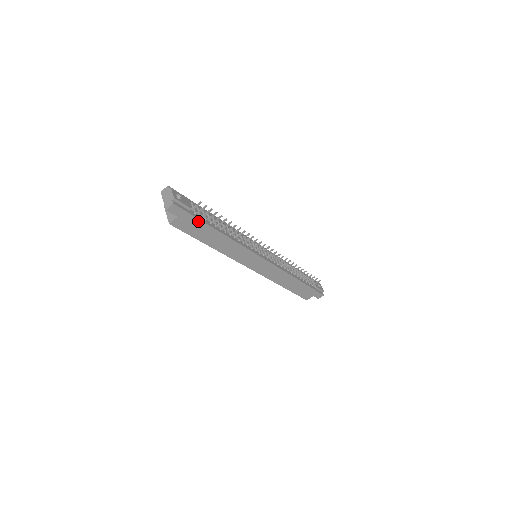
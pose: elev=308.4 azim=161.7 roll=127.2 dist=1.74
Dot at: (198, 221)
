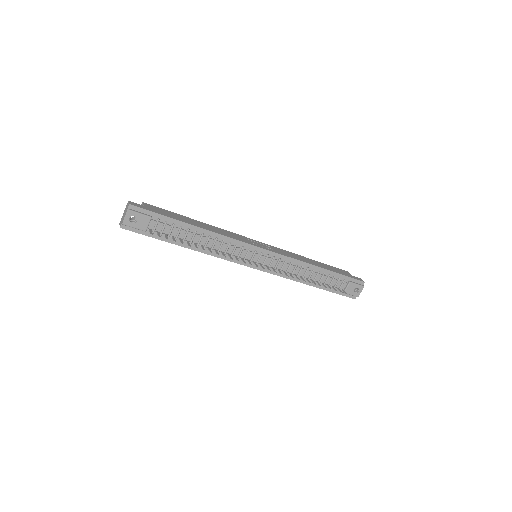
Dot at: (156, 238)
